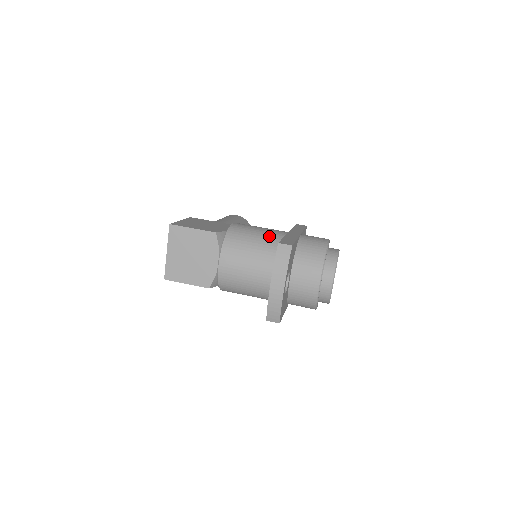
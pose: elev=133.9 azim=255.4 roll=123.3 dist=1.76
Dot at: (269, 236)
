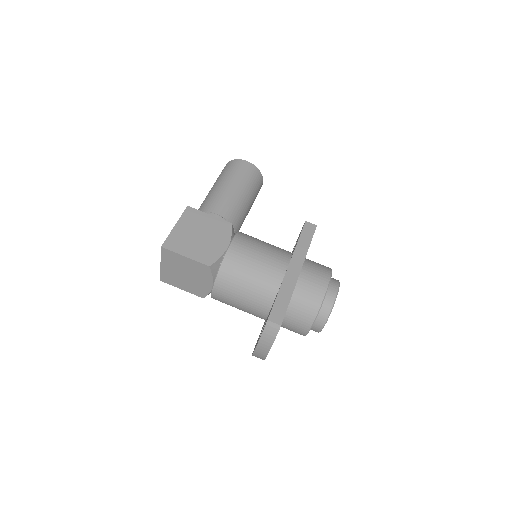
Dot at: (266, 275)
